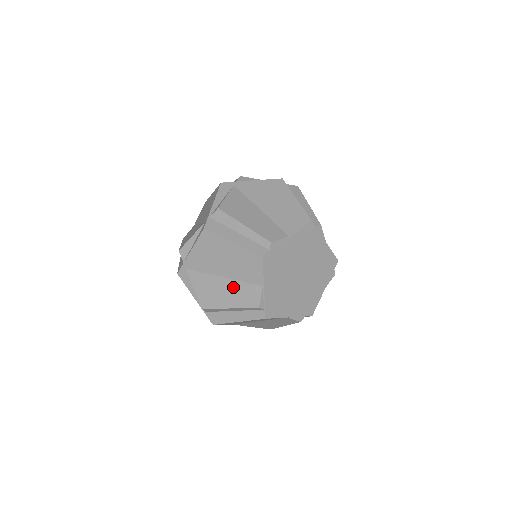
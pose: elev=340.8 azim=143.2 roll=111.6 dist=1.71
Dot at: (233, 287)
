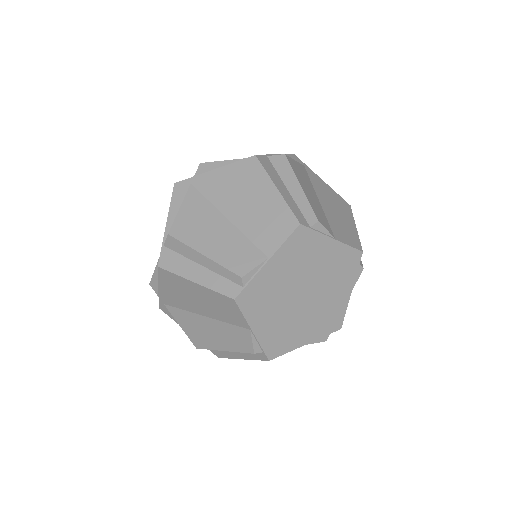
Dot at: (230, 236)
